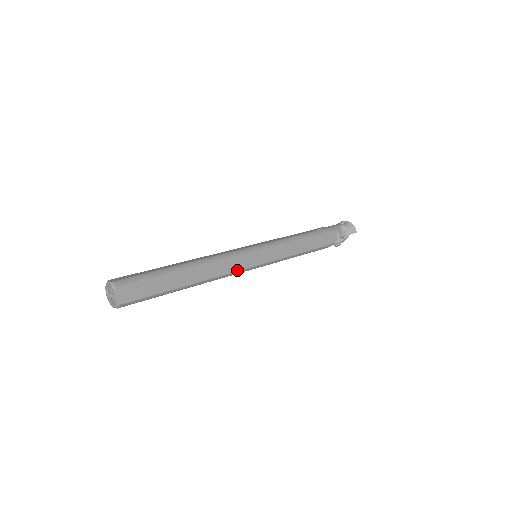
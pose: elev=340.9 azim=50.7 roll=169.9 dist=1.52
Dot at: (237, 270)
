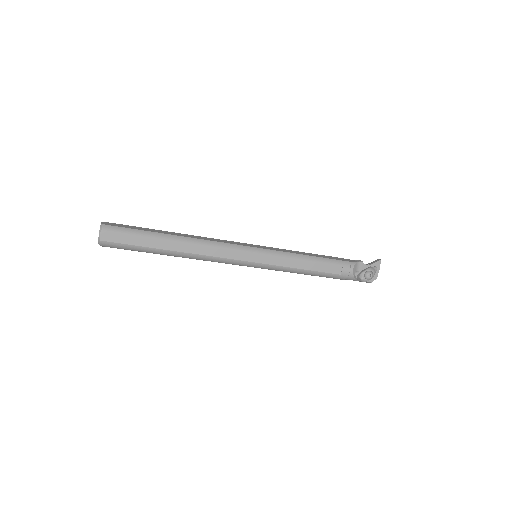
Dot at: (228, 243)
